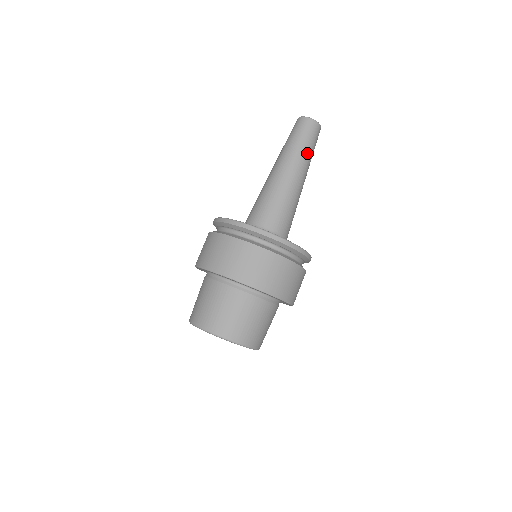
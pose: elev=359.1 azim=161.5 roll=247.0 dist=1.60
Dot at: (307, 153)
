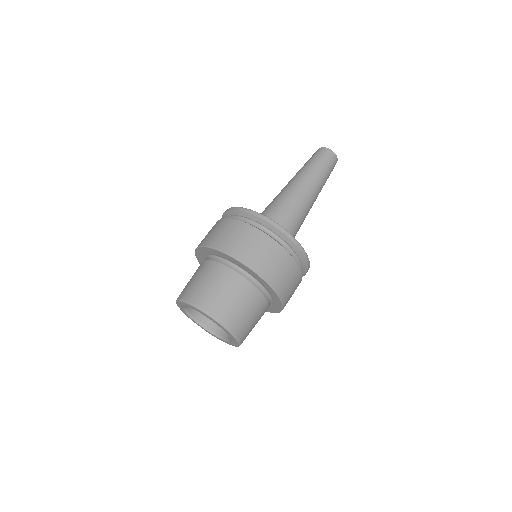
Dot at: (324, 181)
